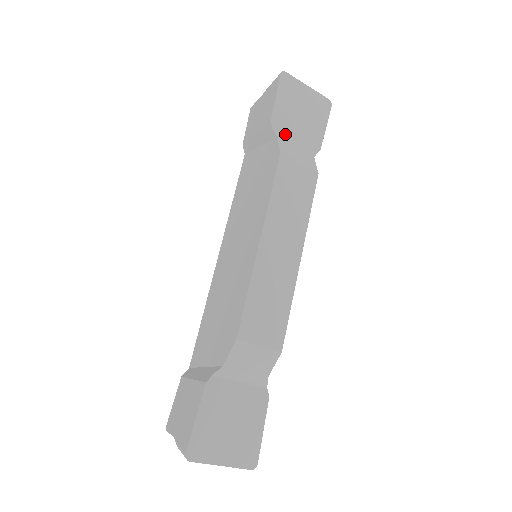
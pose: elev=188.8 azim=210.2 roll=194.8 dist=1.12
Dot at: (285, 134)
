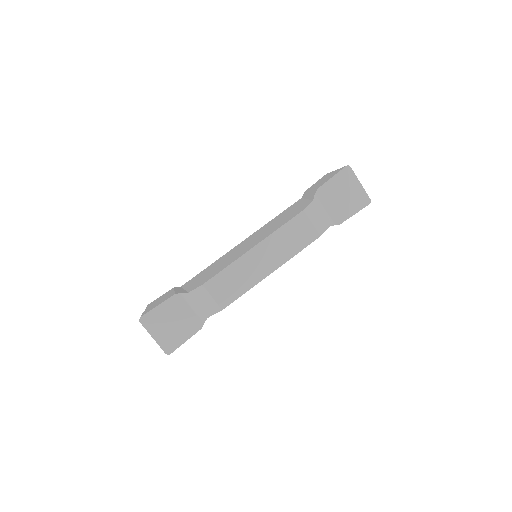
Dot at: (321, 202)
